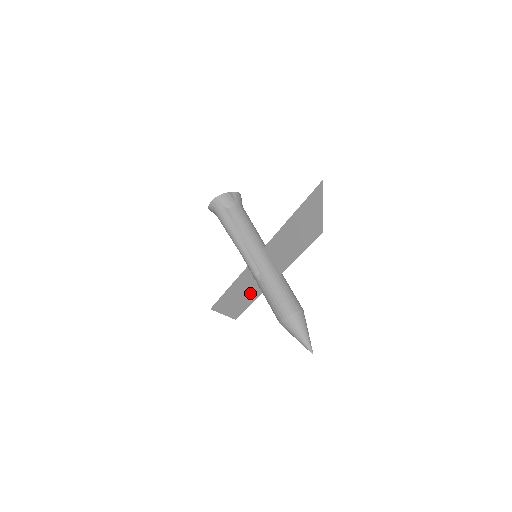
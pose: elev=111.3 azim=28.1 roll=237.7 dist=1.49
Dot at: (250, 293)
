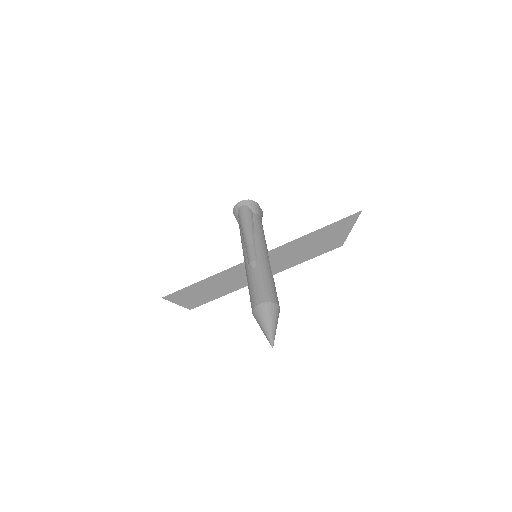
Dot at: (227, 286)
